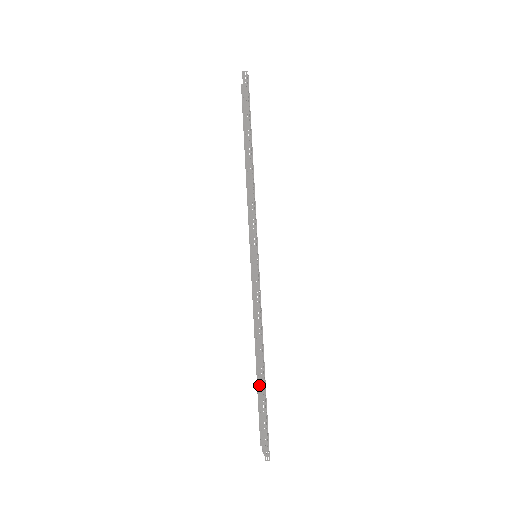
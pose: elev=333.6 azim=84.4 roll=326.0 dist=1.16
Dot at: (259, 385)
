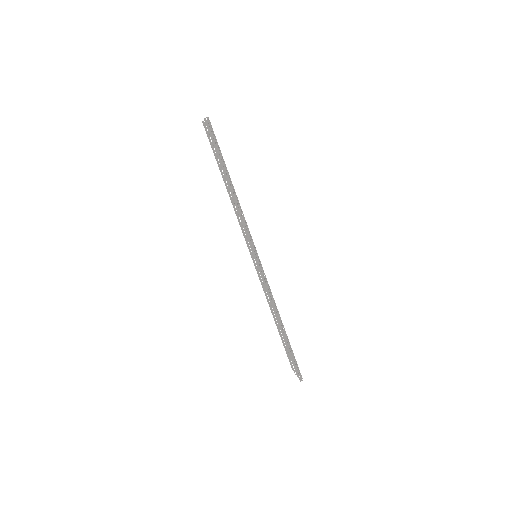
Dot at: (284, 340)
